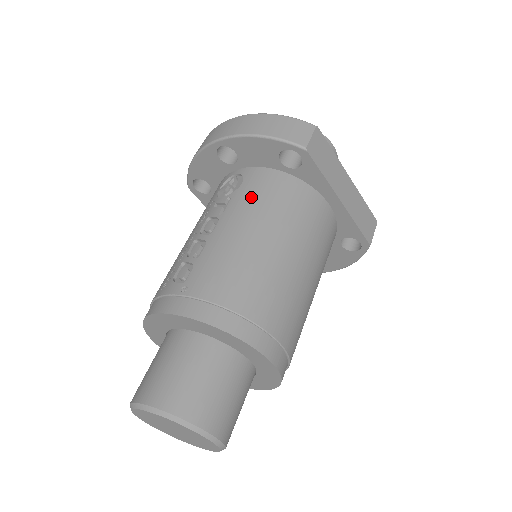
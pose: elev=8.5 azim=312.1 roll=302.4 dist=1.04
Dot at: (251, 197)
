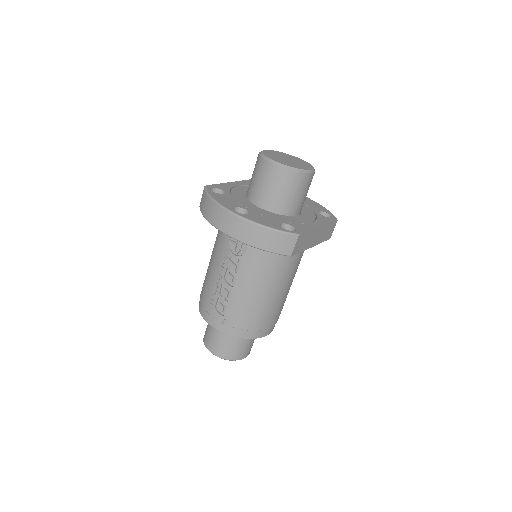
Dot at: (255, 265)
